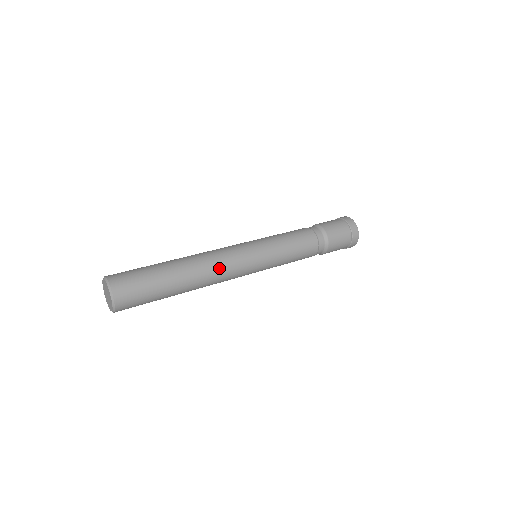
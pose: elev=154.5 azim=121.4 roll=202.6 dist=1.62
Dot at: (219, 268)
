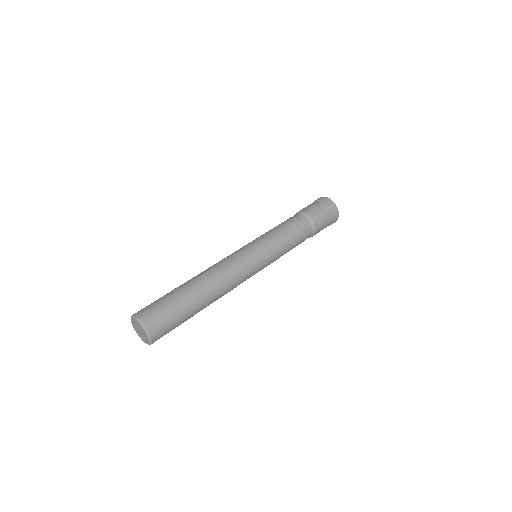
Dot at: occluded
